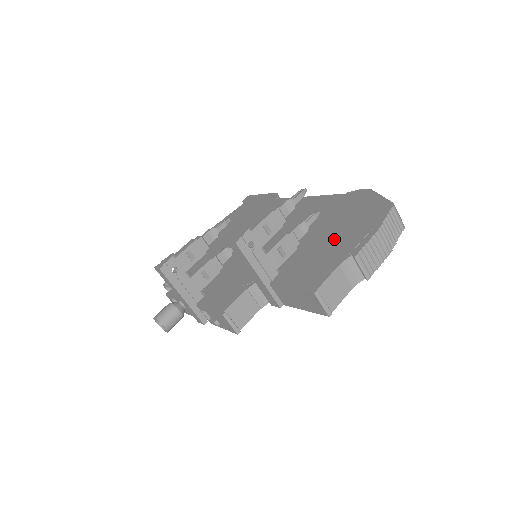
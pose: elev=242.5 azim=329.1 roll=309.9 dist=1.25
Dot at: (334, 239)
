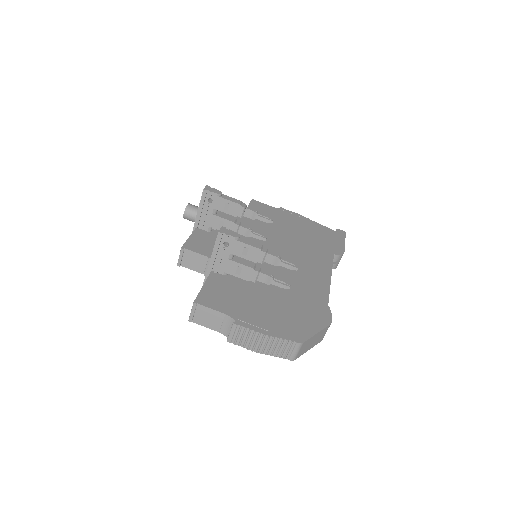
Dot at: (260, 306)
